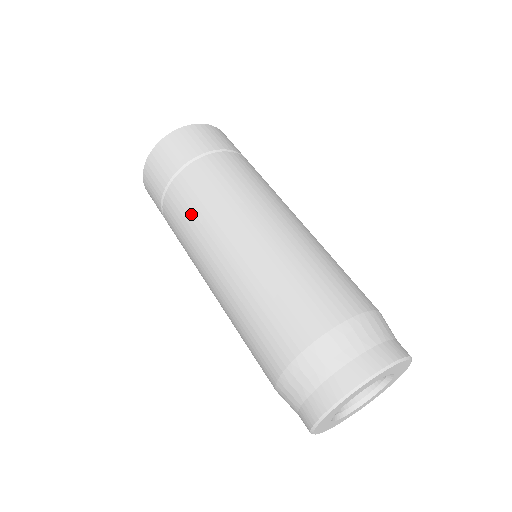
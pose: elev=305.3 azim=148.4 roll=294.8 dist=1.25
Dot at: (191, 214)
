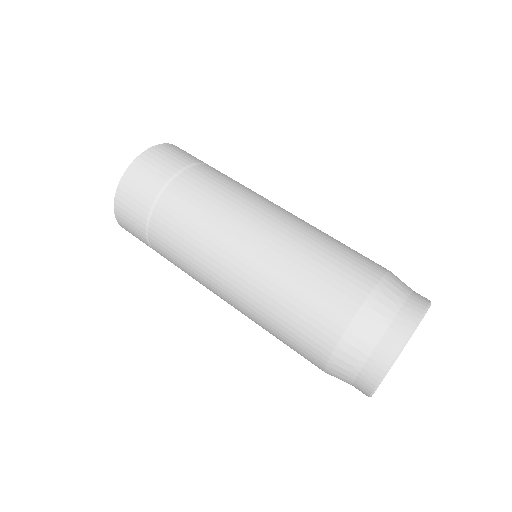
Dot at: (181, 257)
